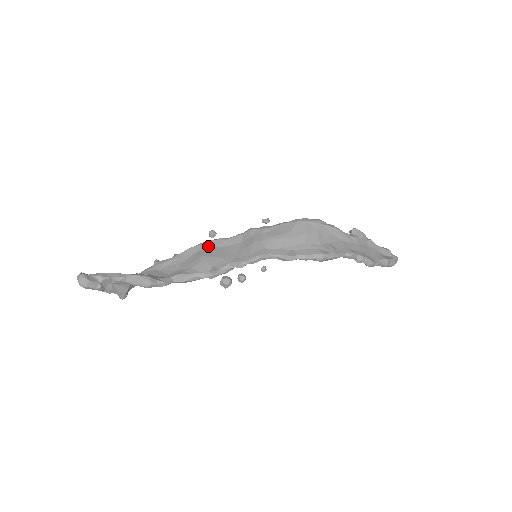
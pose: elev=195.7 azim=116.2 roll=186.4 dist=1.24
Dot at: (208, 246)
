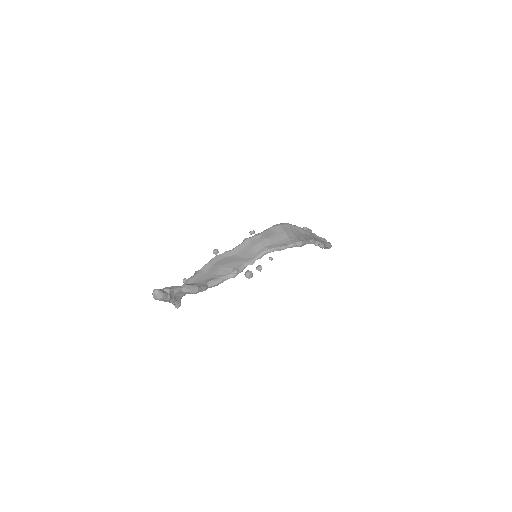
Dot at: (219, 259)
